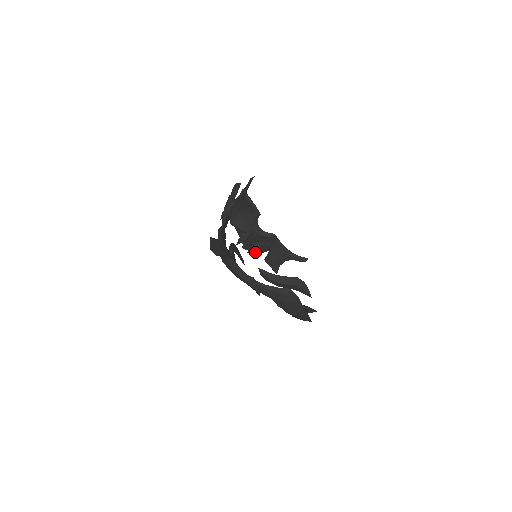
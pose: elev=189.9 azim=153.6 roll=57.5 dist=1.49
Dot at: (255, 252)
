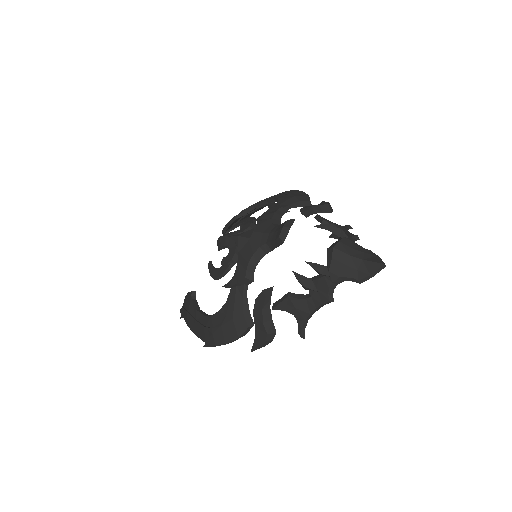
Dot at: (225, 227)
